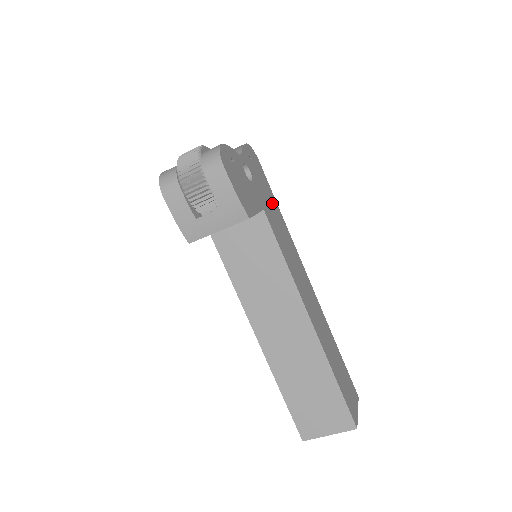
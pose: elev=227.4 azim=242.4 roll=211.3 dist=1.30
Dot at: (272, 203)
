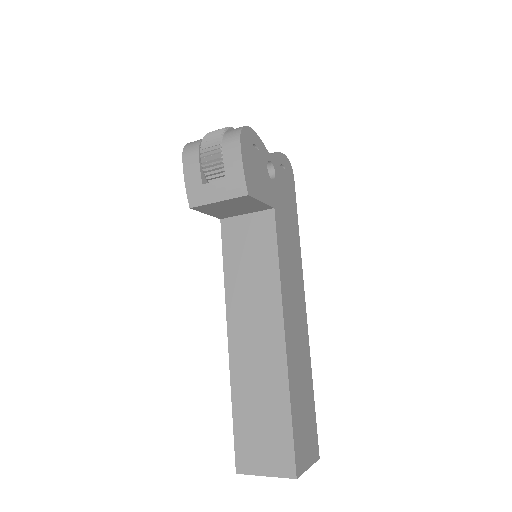
Dot at: (291, 215)
